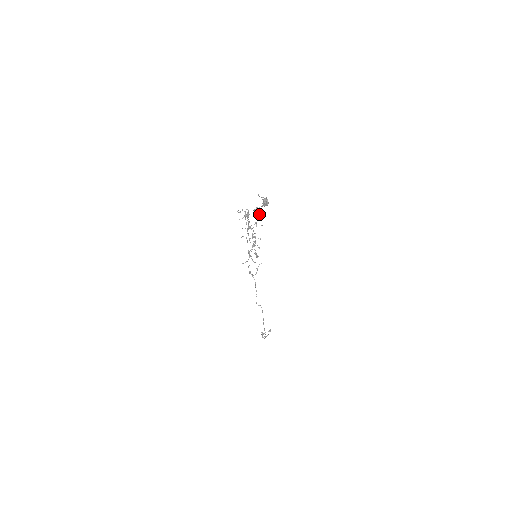
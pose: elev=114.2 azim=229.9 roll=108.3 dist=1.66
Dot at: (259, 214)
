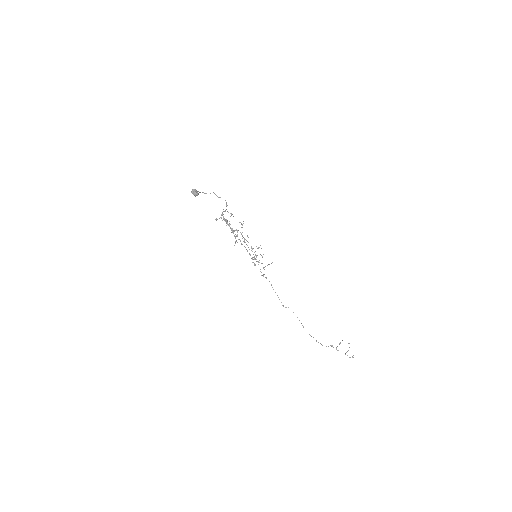
Dot at: (231, 213)
